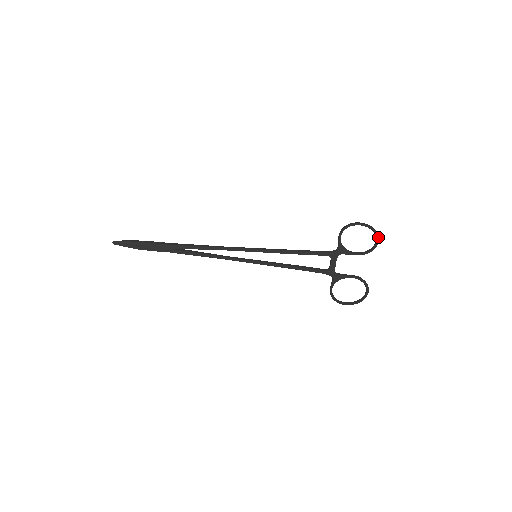
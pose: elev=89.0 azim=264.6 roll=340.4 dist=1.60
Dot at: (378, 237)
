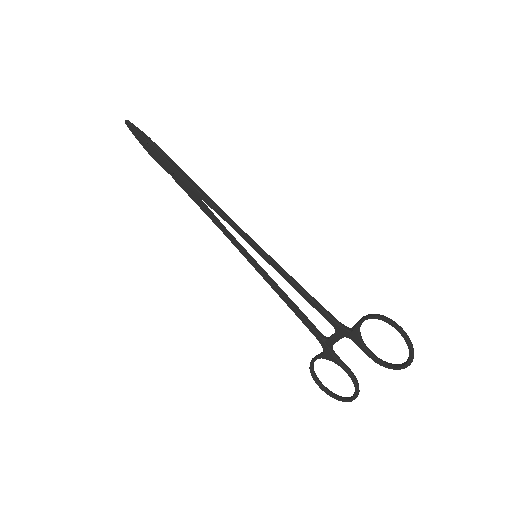
Dot at: (410, 362)
